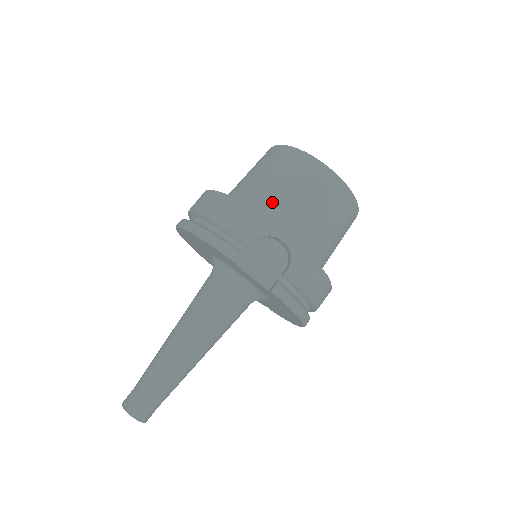
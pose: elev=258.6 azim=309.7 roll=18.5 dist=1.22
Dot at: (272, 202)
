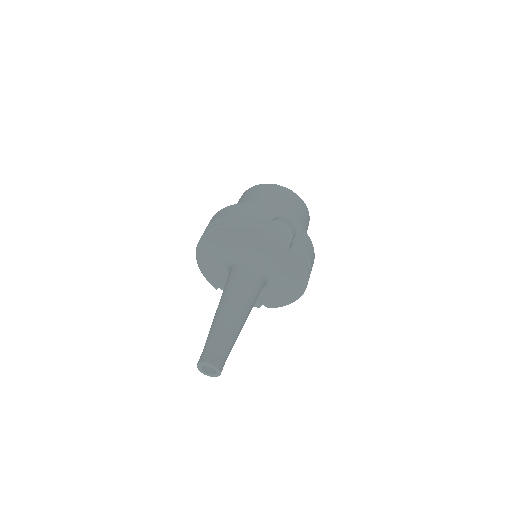
Dot at: occluded
